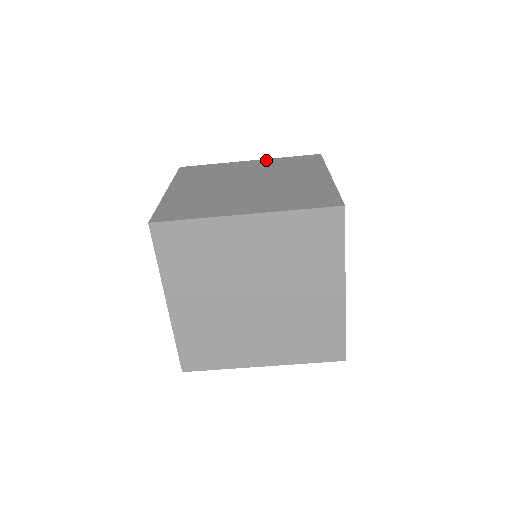
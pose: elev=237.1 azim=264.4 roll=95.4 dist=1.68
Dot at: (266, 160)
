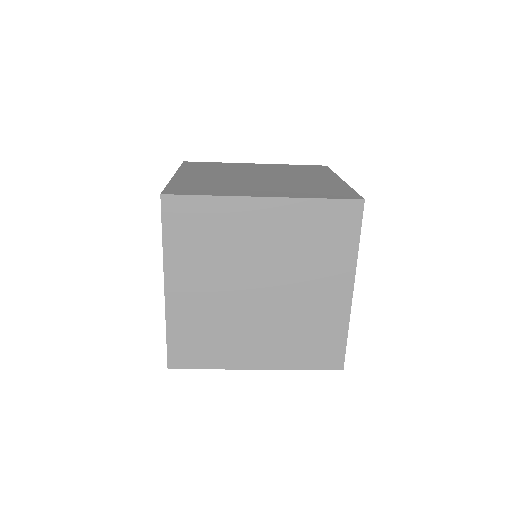
Dot at: (273, 164)
